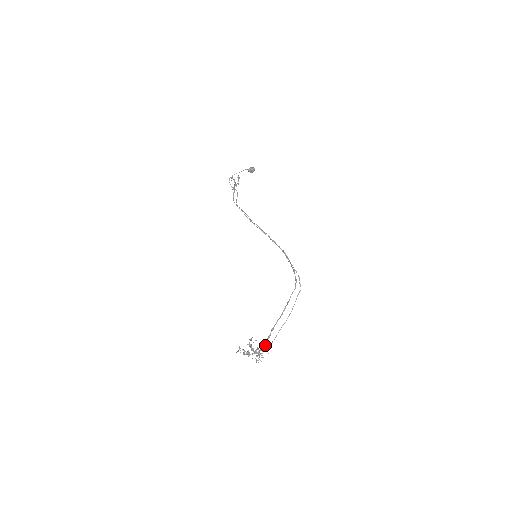
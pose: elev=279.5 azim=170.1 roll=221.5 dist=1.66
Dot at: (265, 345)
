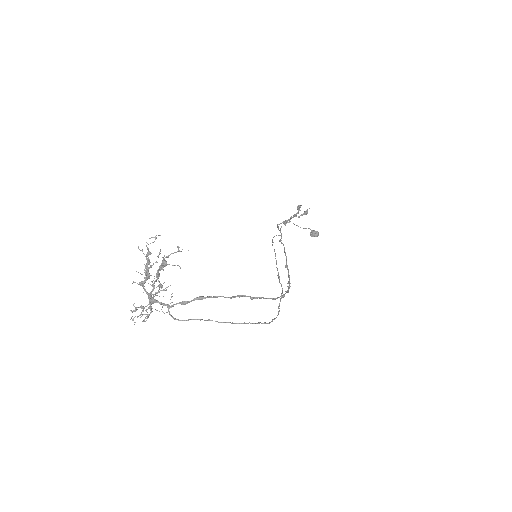
Dot at: occluded
